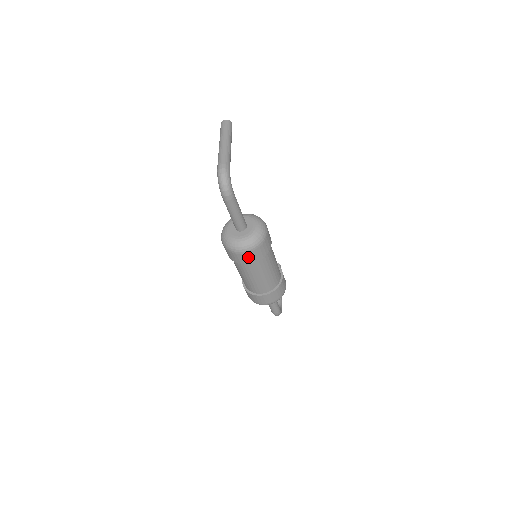
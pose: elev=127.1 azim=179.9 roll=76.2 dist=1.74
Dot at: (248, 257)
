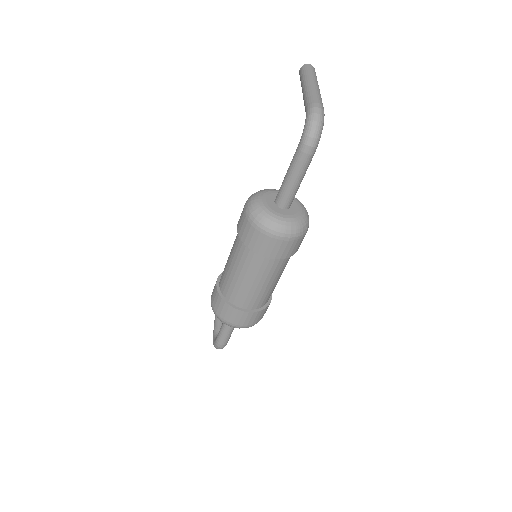
Dot at: (277, 247)
